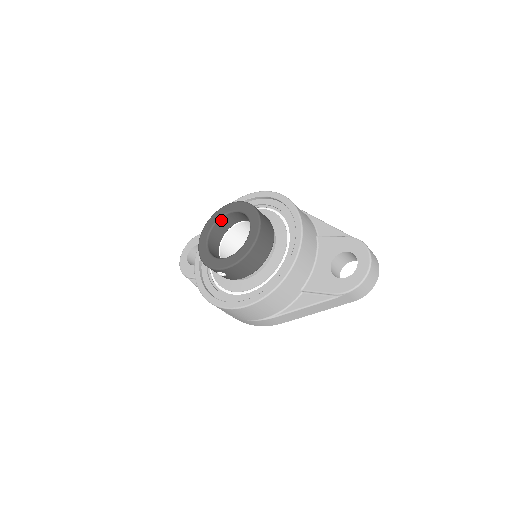
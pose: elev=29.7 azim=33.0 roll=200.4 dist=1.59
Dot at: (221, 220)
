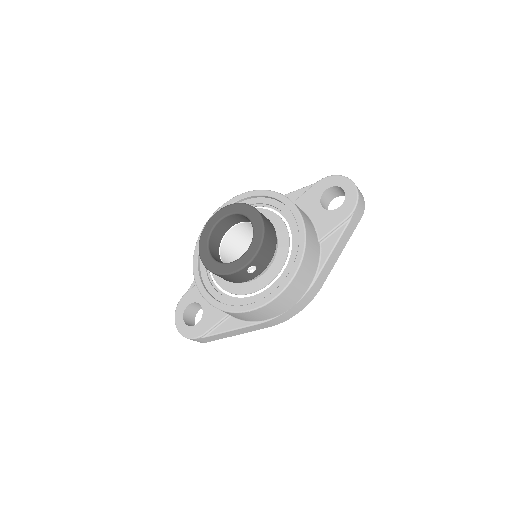
Dot at: (210, 239)
